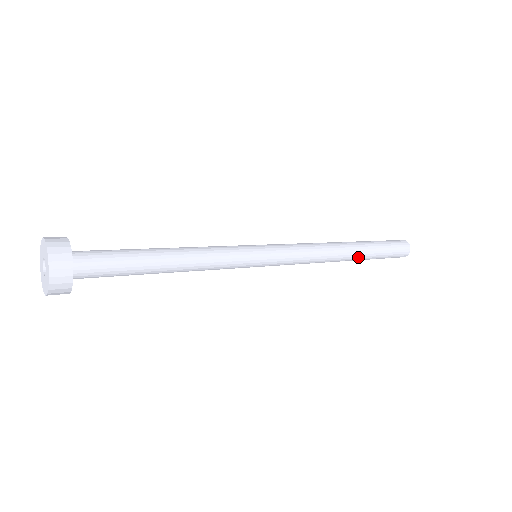
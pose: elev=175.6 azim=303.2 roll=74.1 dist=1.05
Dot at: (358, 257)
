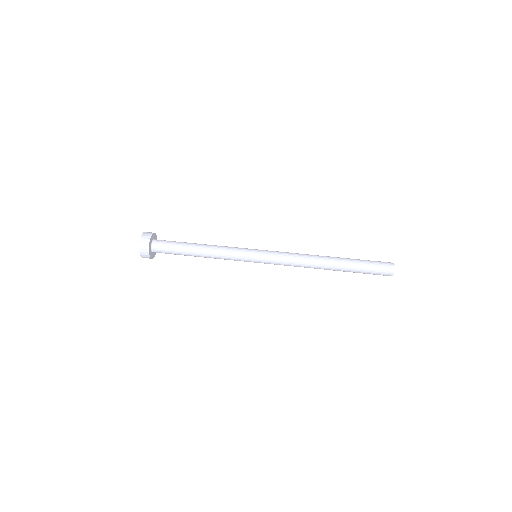
Dot at: (337, 270)
